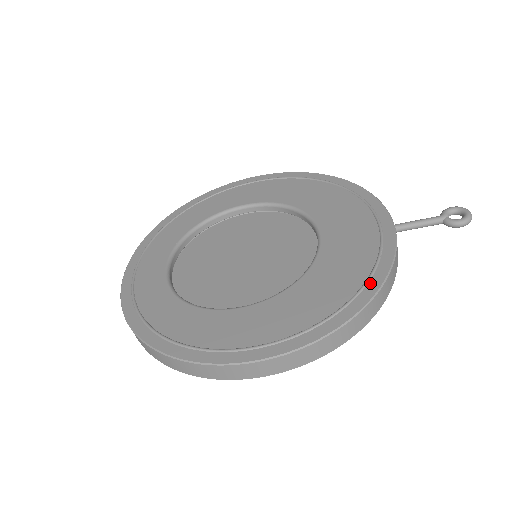
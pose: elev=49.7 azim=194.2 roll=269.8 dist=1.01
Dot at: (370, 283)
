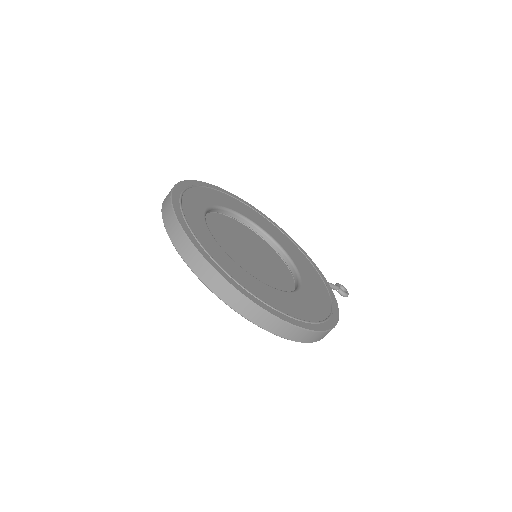
Dot at: (334, 308)
